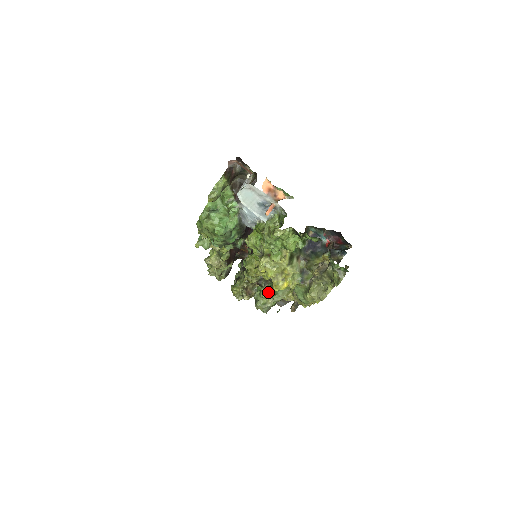
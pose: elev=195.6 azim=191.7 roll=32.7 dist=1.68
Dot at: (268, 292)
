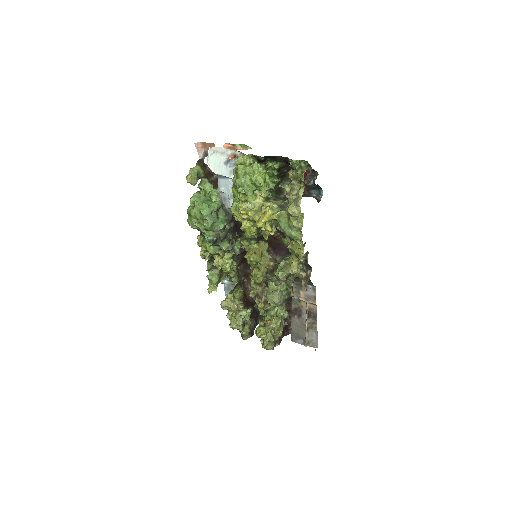
Dot at: (275, 280)
